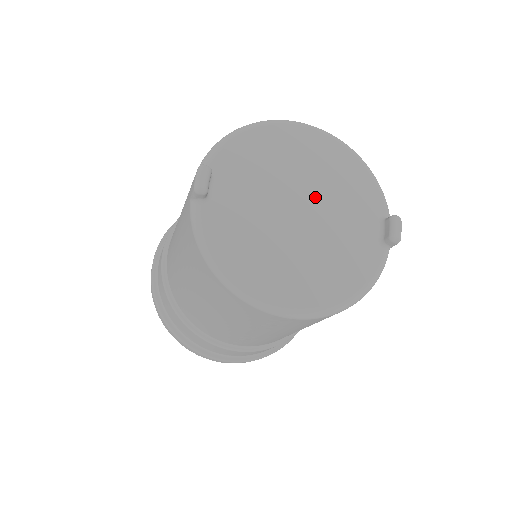
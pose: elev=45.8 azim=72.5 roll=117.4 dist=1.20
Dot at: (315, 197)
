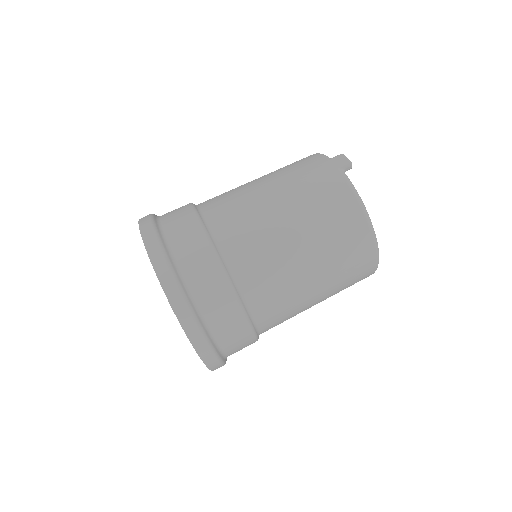
Dot at: occluded
